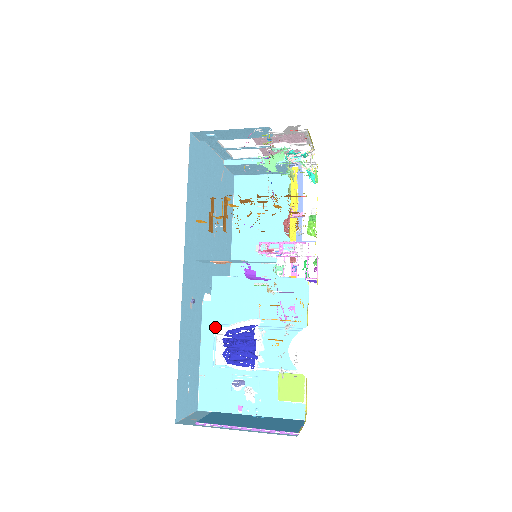
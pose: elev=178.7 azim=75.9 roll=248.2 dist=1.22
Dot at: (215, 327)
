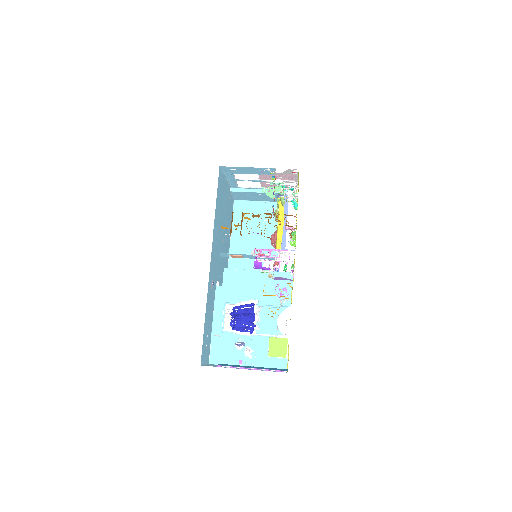
Dot at: (225, 304)
